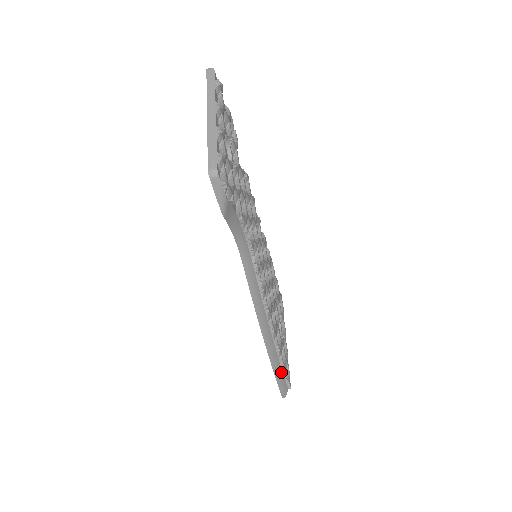
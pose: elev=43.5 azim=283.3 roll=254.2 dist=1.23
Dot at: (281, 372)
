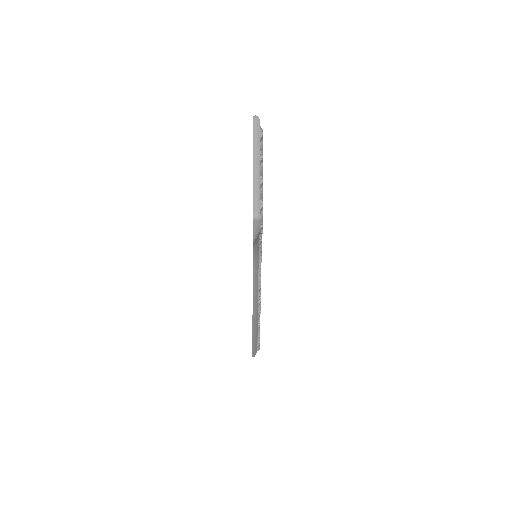
Dot at: (256, 340)
